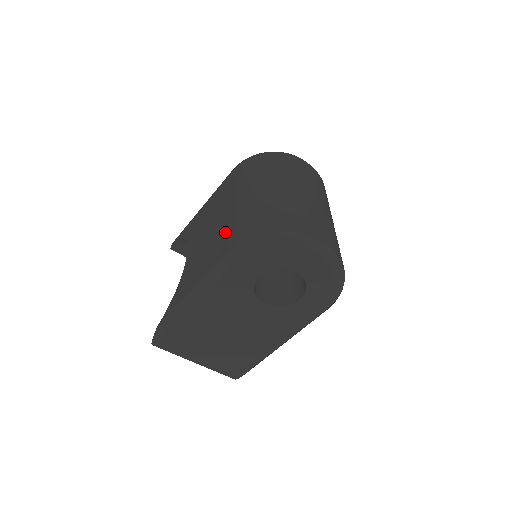
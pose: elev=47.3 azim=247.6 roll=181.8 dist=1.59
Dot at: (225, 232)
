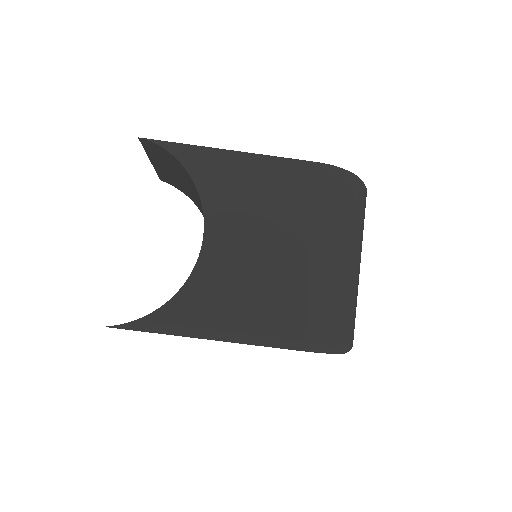
Dot at: (294, 297)
